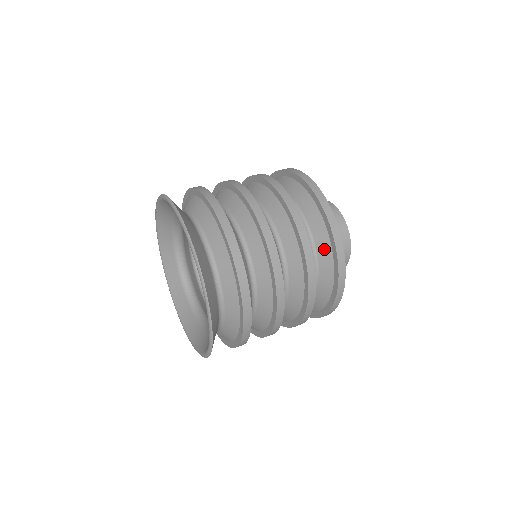
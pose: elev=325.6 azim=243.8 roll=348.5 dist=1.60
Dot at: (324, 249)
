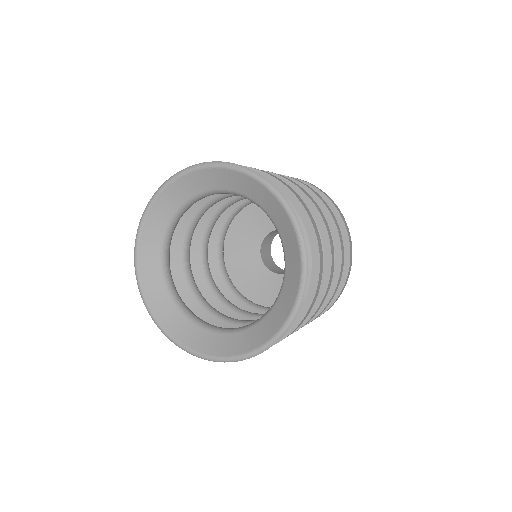
Dot at: occluded
